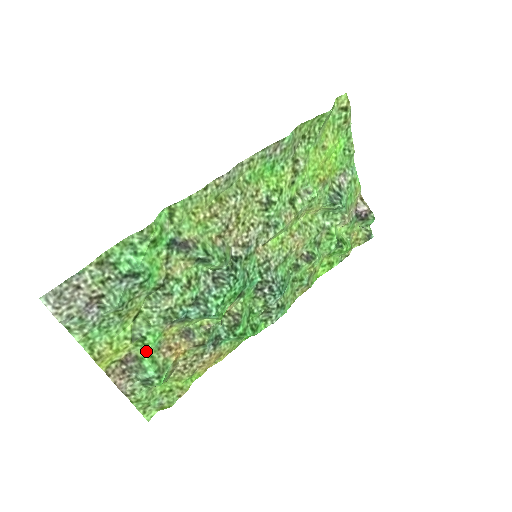
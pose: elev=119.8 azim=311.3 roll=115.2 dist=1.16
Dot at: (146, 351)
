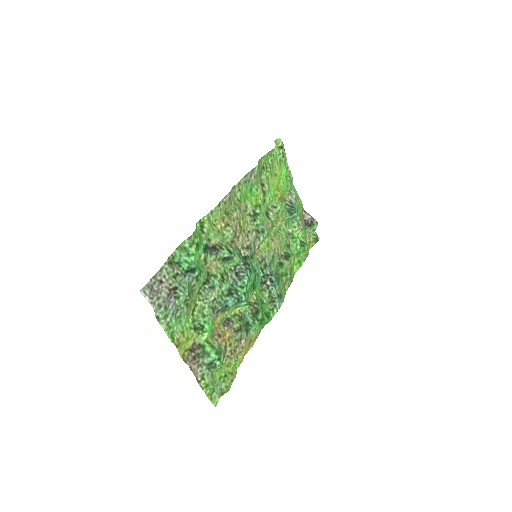
Dot at: (205, 338)
